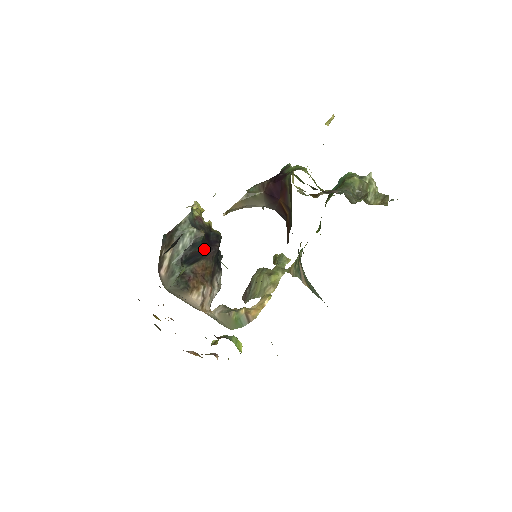
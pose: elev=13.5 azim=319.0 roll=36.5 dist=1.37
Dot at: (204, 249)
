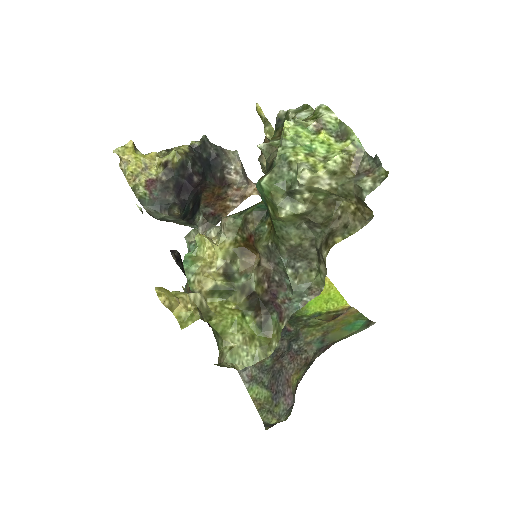
Dot at: (192, 199)
